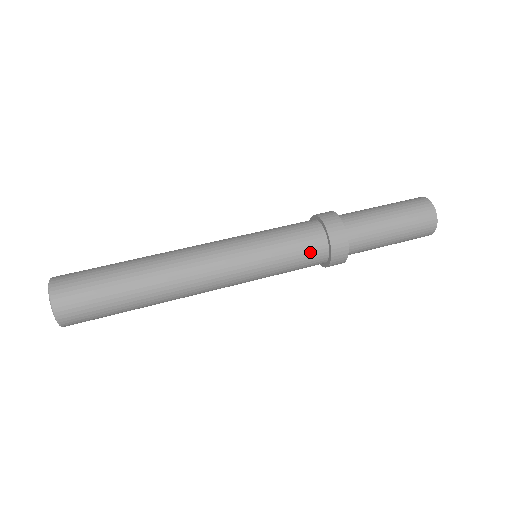
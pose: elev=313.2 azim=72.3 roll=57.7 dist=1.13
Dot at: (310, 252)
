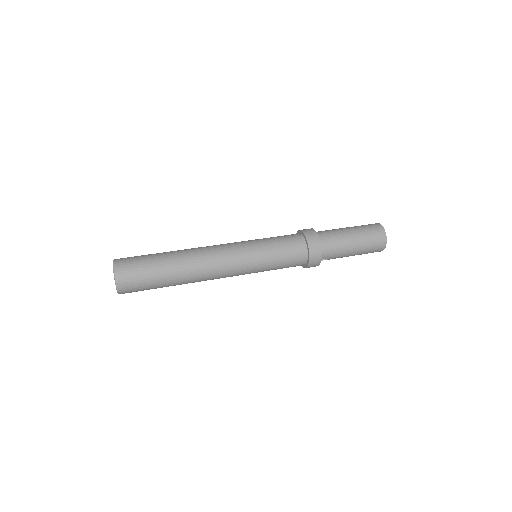
Dot at: (293, 248)
